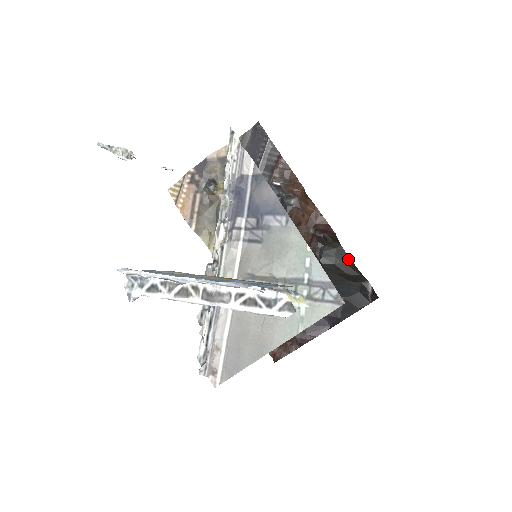
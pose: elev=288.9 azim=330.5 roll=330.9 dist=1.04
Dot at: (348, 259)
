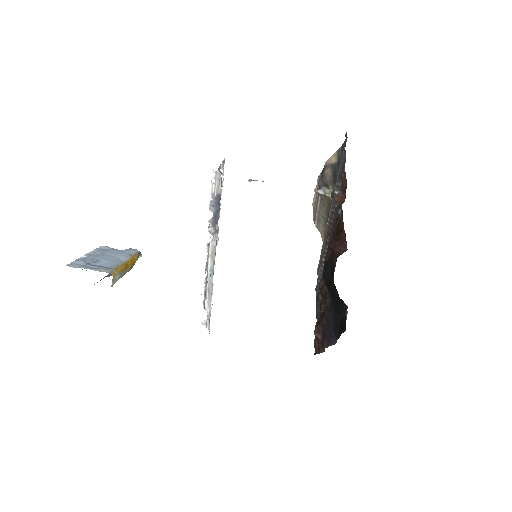
Dot at: (333, 278)
